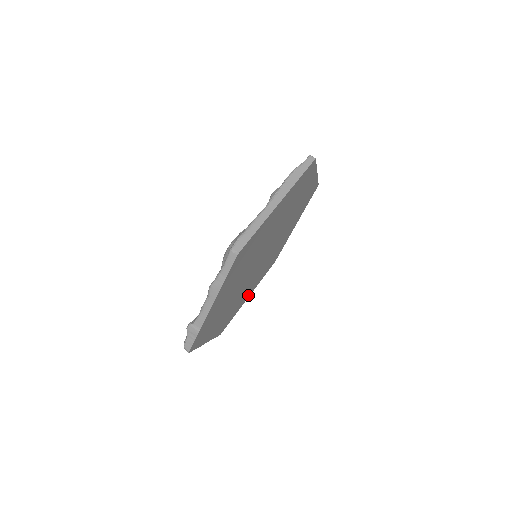
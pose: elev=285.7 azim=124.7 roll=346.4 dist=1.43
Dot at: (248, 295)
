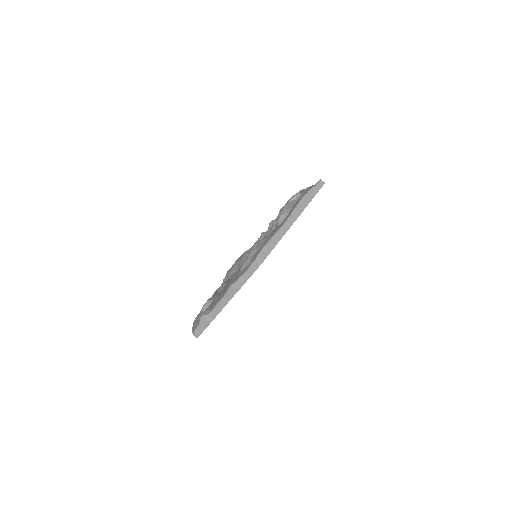
Dot at: occluded
